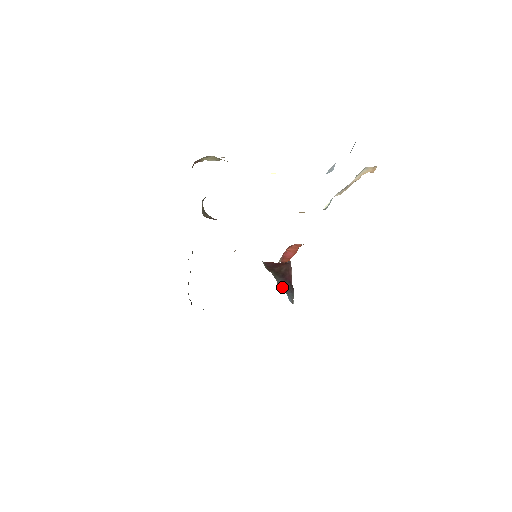
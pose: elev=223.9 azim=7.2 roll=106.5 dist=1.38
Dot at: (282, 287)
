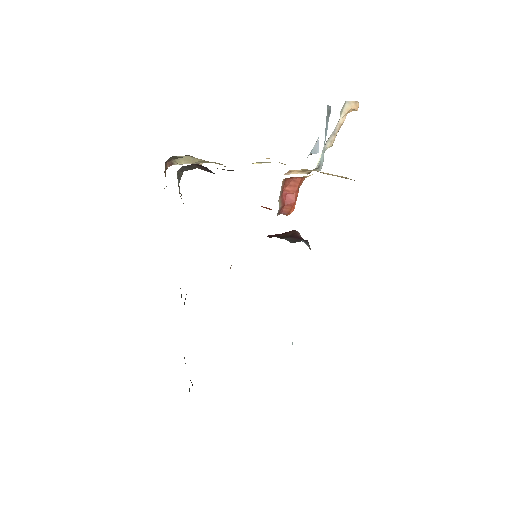
Dot at: (292, 242)
